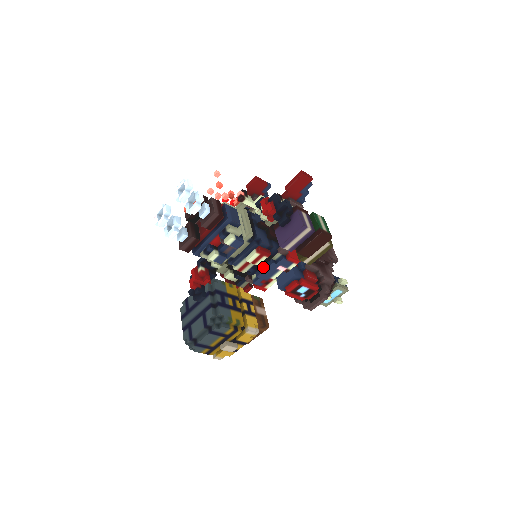
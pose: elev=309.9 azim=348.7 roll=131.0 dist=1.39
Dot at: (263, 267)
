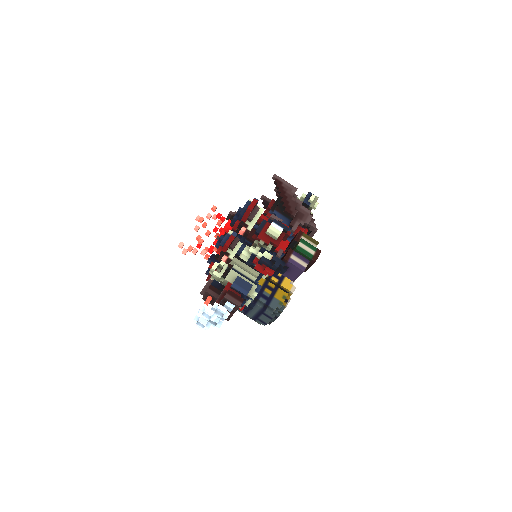
Dot at: occluded
